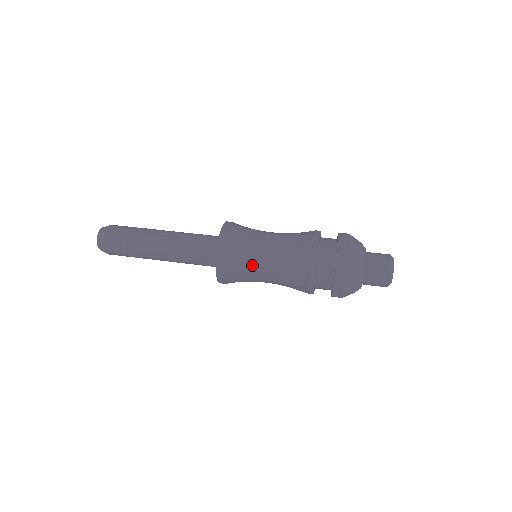
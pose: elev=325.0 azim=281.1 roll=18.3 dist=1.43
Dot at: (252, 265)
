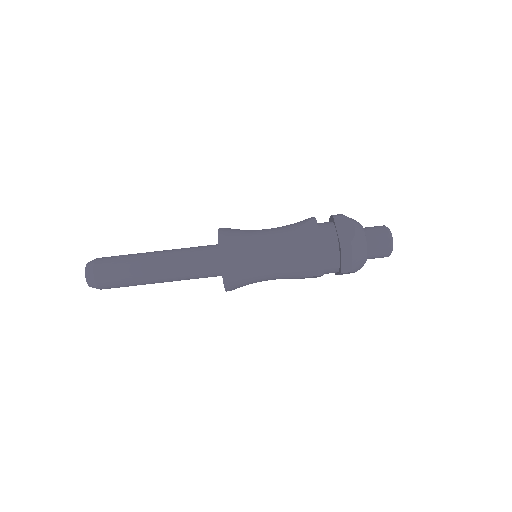
Dot at: occluded
